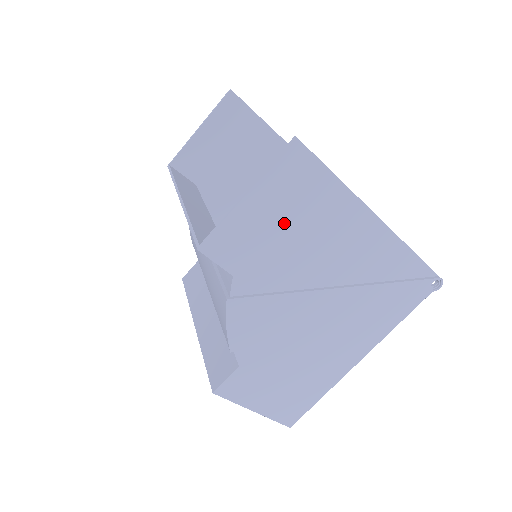
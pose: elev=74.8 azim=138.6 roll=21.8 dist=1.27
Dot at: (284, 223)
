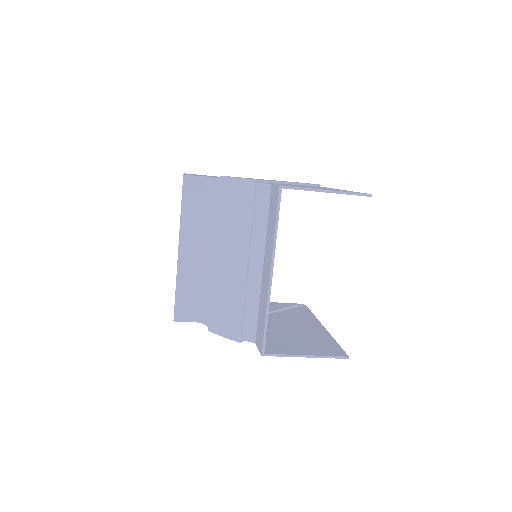
Dot at: occluded
